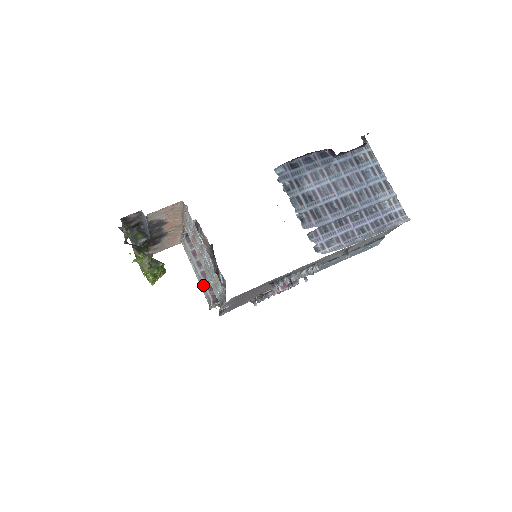
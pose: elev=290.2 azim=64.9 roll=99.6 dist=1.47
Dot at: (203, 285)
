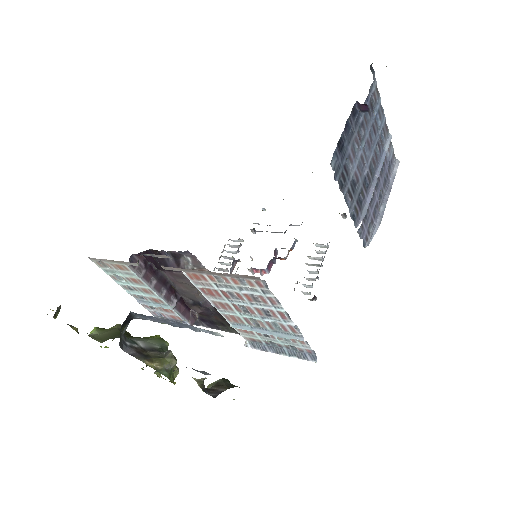
Dot at: (165, 308)
